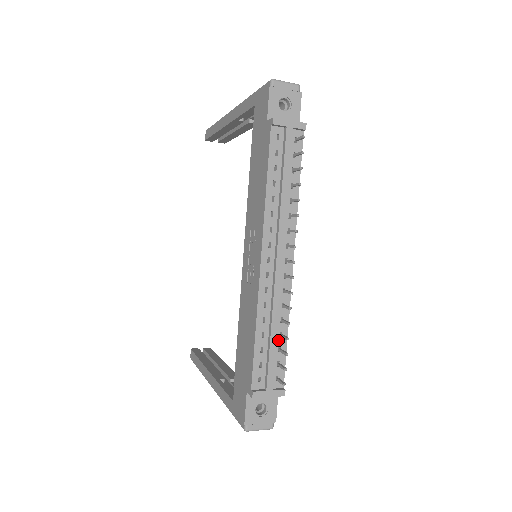
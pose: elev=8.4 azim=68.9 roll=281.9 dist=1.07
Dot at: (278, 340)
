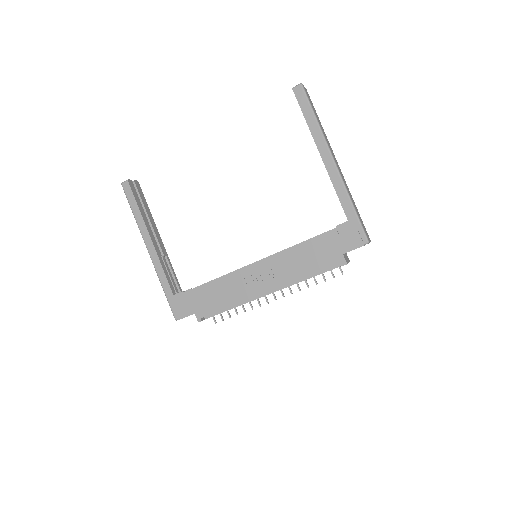
Dot at: occluded
